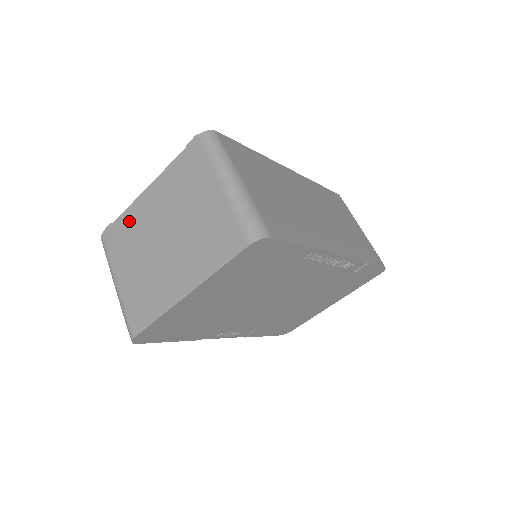
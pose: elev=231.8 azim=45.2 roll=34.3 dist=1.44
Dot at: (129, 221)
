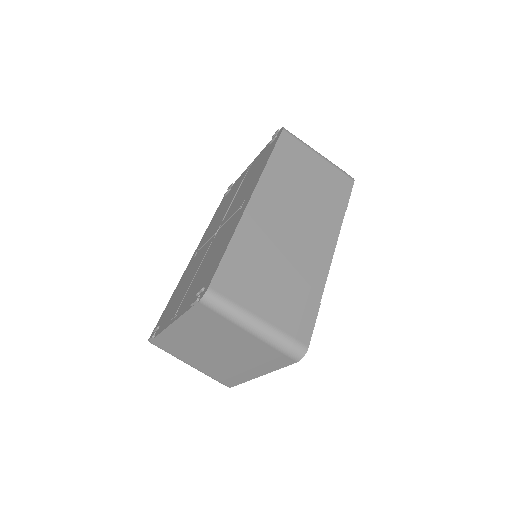
Dot at: (171, 339)
